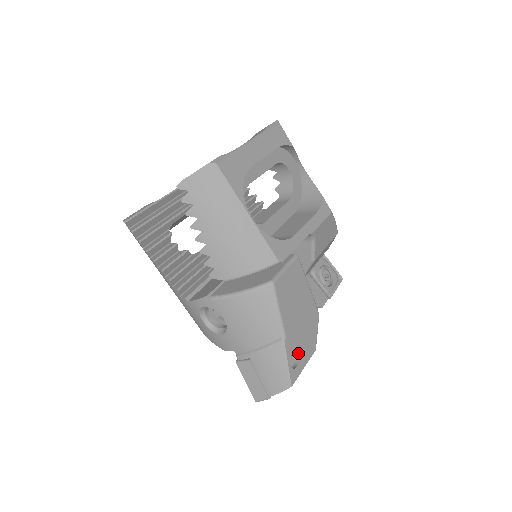
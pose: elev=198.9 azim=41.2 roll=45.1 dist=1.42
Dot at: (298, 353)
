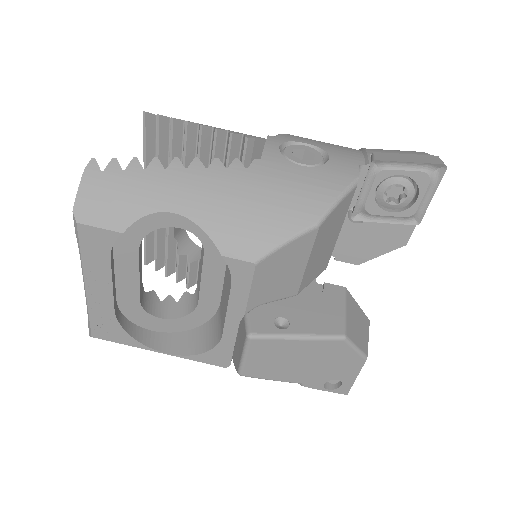
Dot at: (334, 378)
